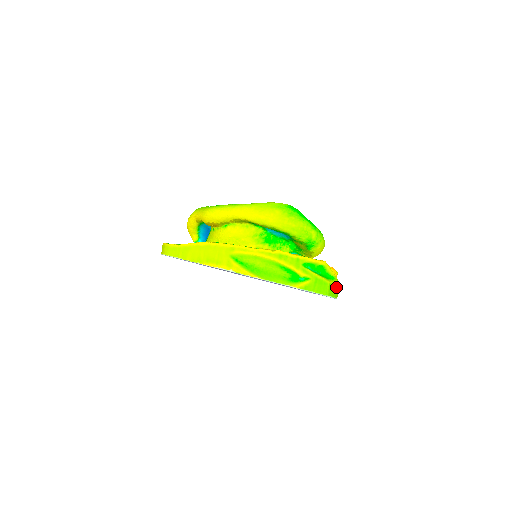
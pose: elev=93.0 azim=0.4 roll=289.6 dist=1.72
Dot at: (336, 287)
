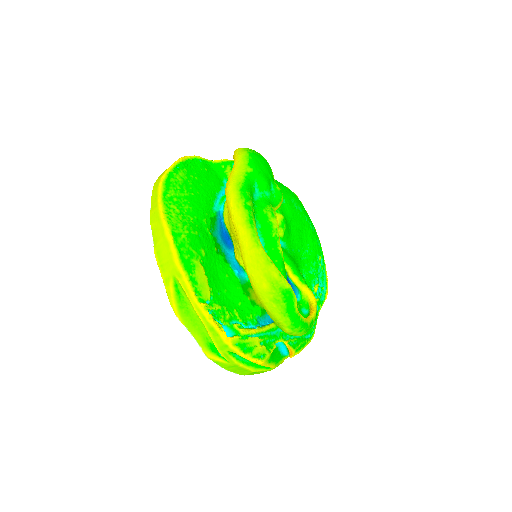
Dot at: (270, 370)
